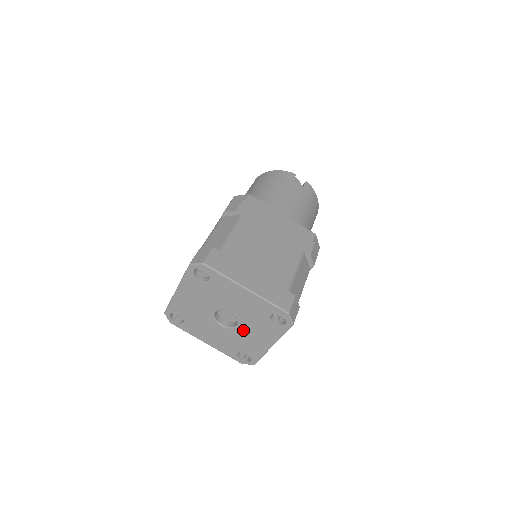
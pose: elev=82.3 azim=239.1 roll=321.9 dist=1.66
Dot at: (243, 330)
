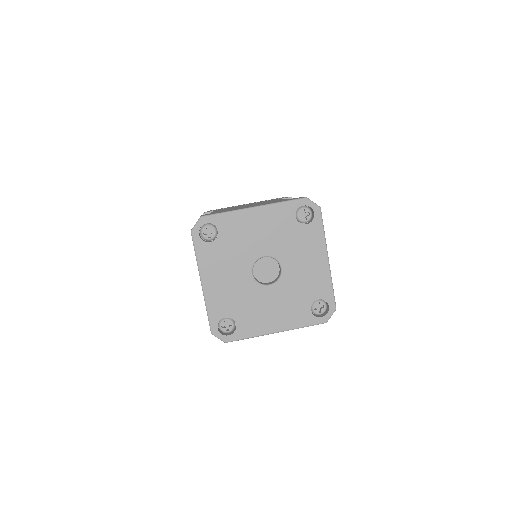
Dot at: (290, 267)
